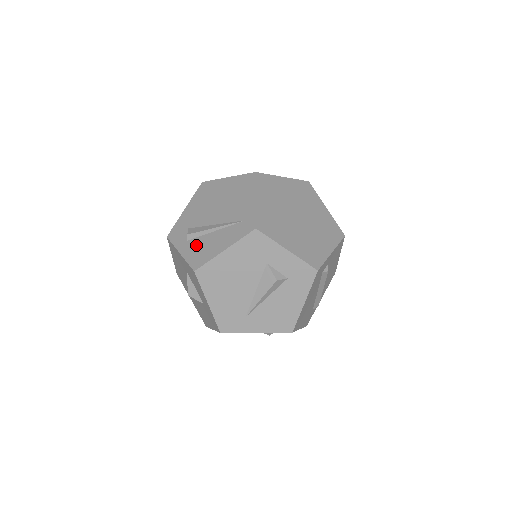
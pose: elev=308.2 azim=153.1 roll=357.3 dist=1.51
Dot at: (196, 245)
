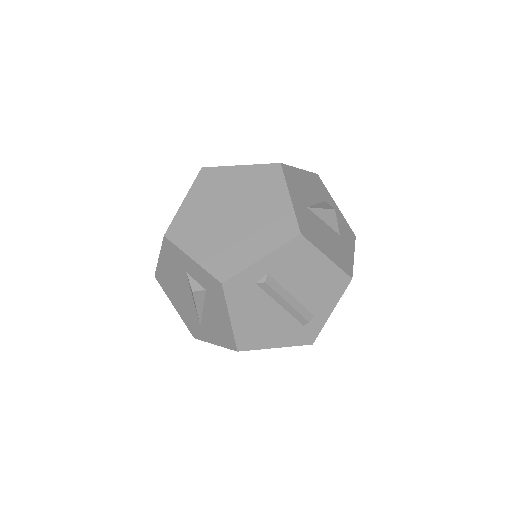
Dot at: occluded
